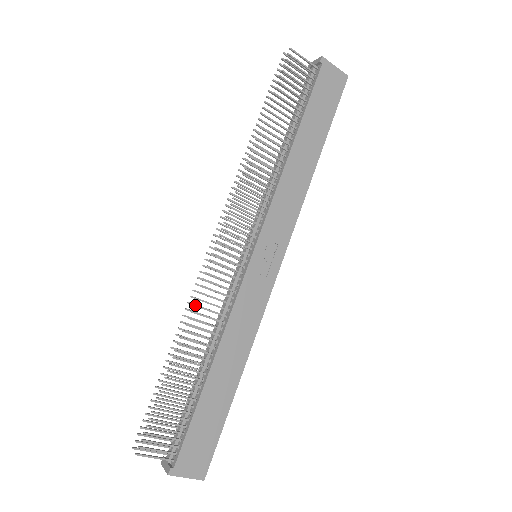
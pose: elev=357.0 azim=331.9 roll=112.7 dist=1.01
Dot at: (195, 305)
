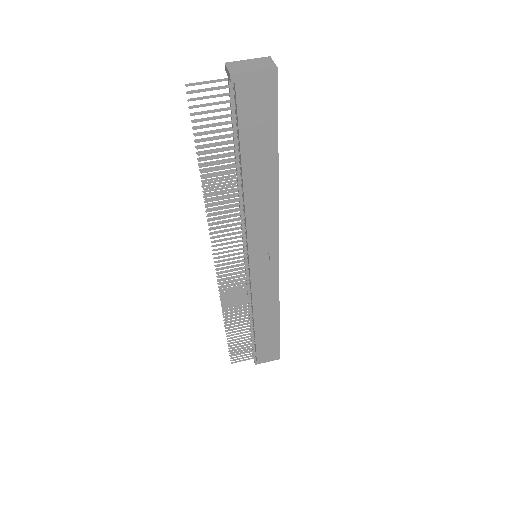
Dot at: (223, 304)
